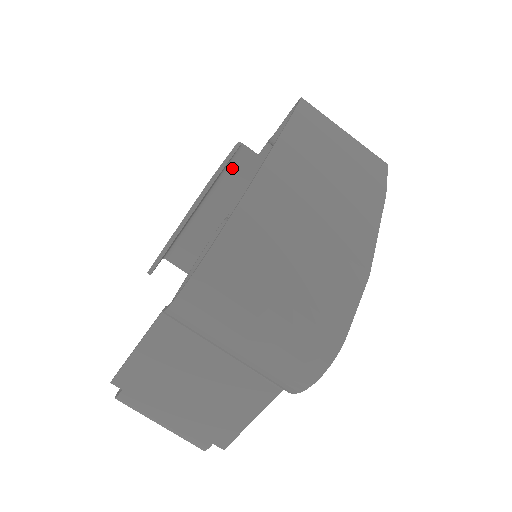
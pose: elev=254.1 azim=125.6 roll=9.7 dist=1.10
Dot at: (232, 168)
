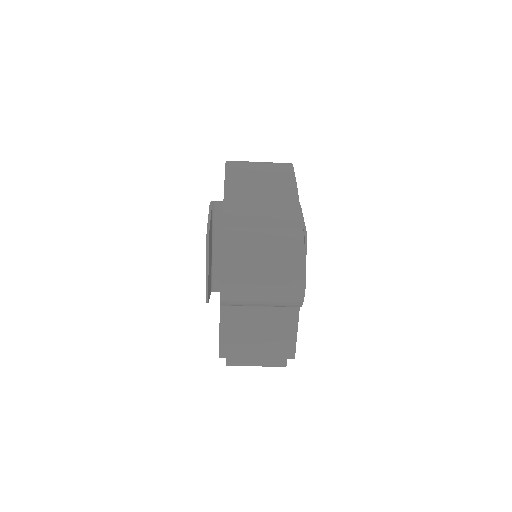
Dot at: (216, 218)
